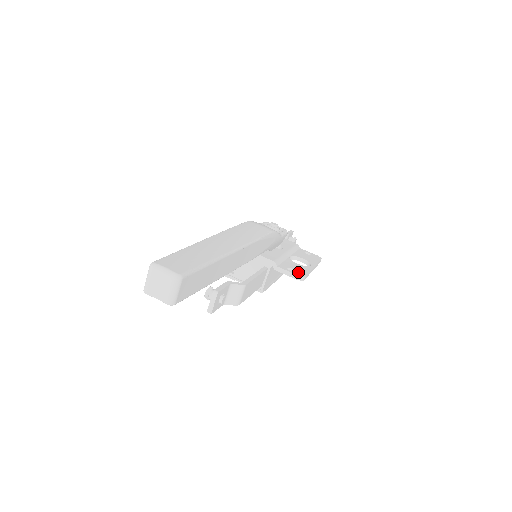
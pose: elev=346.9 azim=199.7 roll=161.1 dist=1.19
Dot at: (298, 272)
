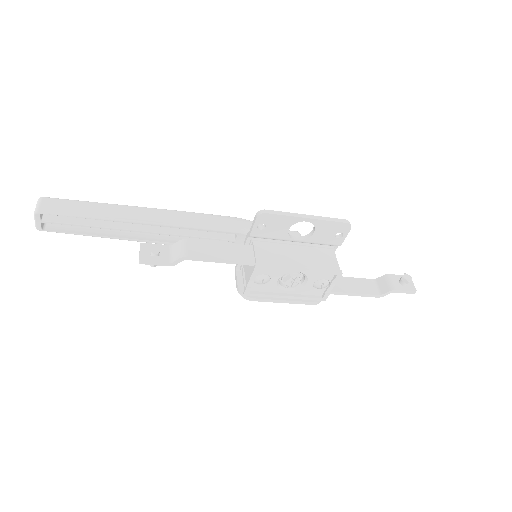
Dot at: (264, 217)
